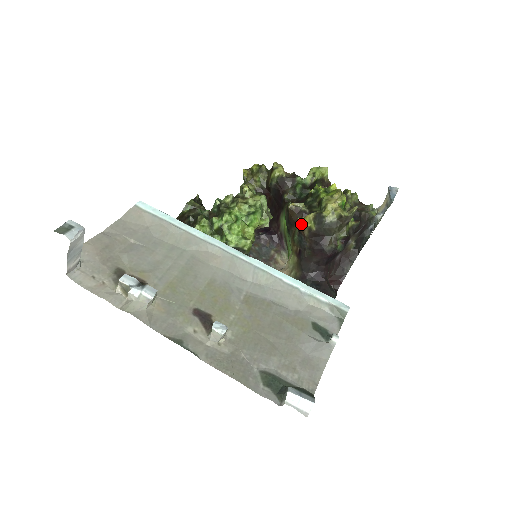
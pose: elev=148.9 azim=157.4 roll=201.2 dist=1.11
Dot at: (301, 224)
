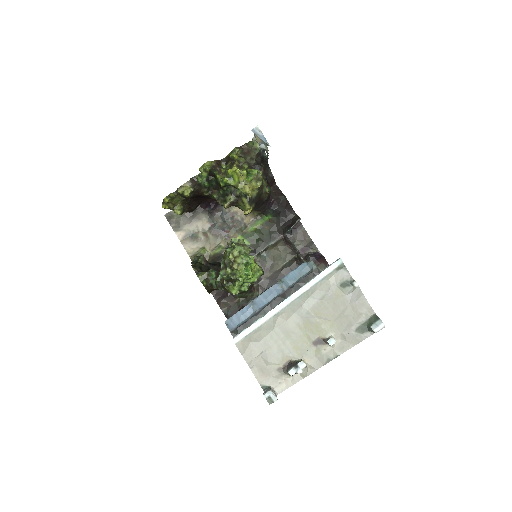
Dot at: occluded
